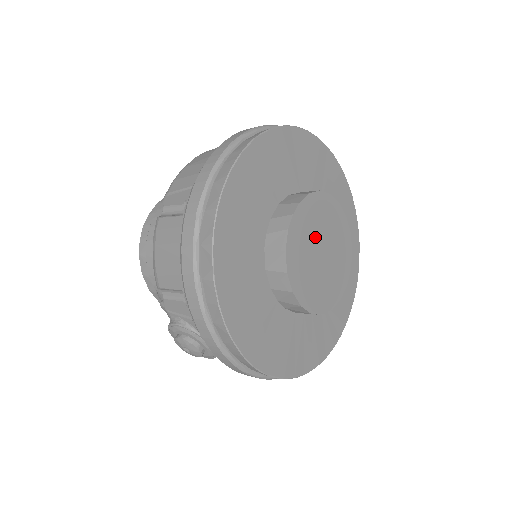
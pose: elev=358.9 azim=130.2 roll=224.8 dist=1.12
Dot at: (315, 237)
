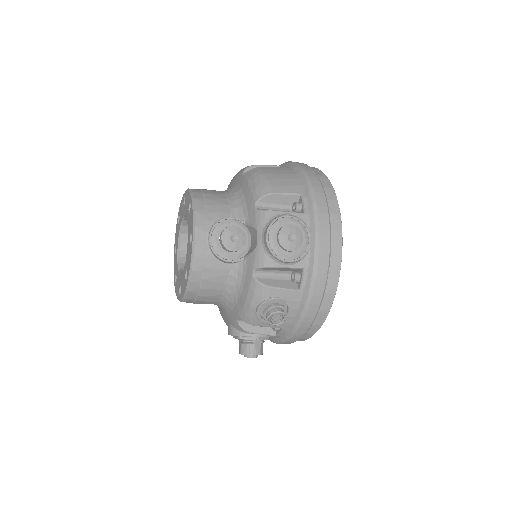
Dot at: occluded
